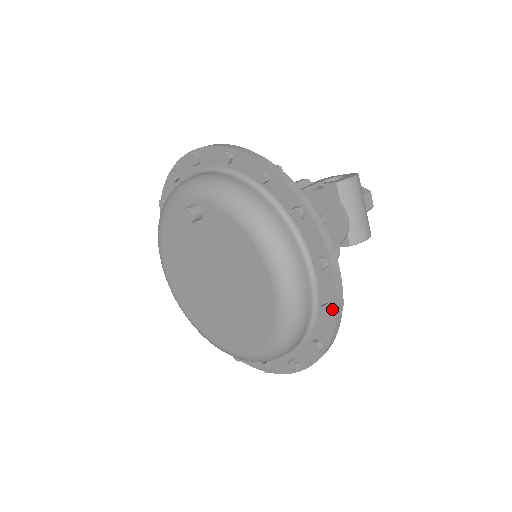
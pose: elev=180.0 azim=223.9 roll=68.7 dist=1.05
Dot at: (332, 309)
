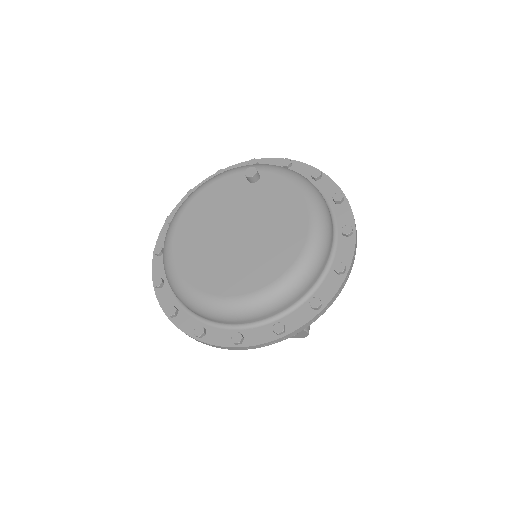
Dot at: (346, 267)
